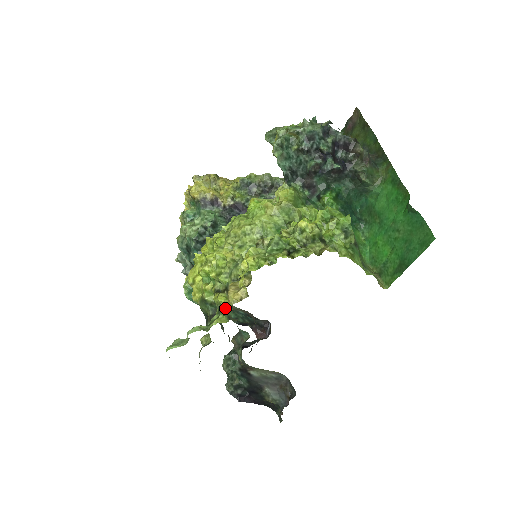
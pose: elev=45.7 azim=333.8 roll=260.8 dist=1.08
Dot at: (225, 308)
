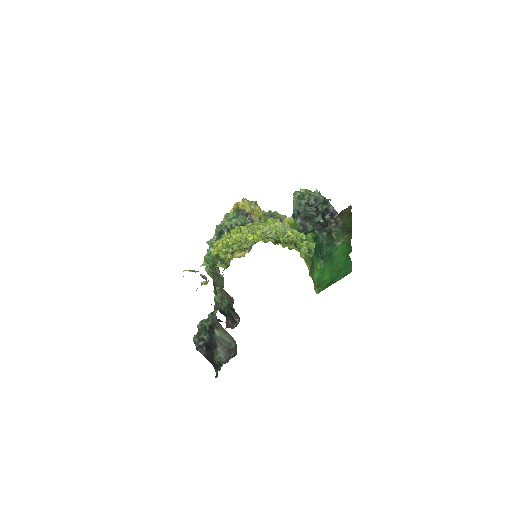
Dot at: (228, 261)
